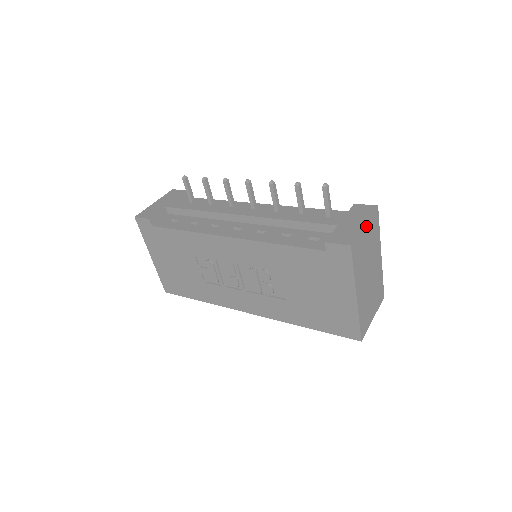
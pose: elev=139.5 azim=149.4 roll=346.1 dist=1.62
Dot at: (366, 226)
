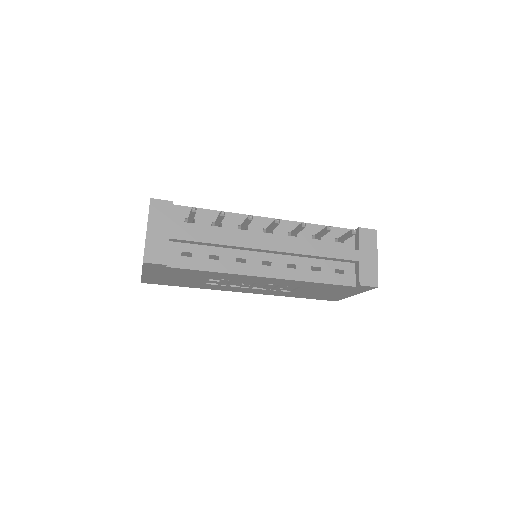
Dot at: (376, 257)
